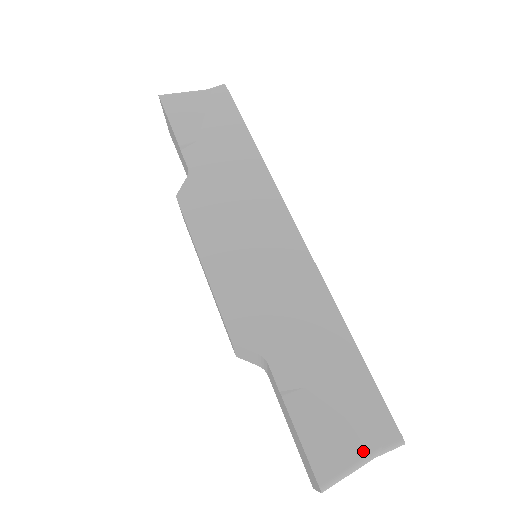
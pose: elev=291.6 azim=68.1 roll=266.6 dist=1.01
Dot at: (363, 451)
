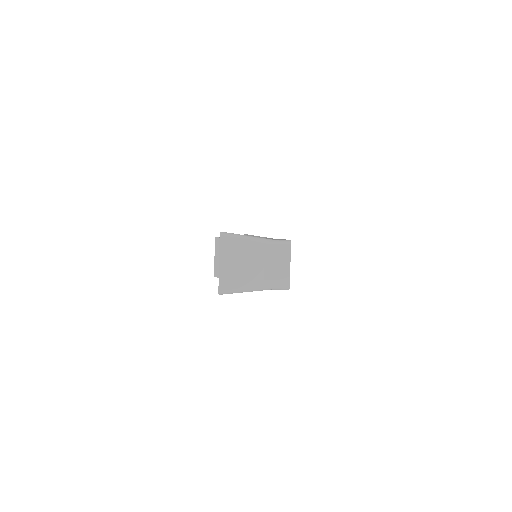
Dot at: (260, 238)
